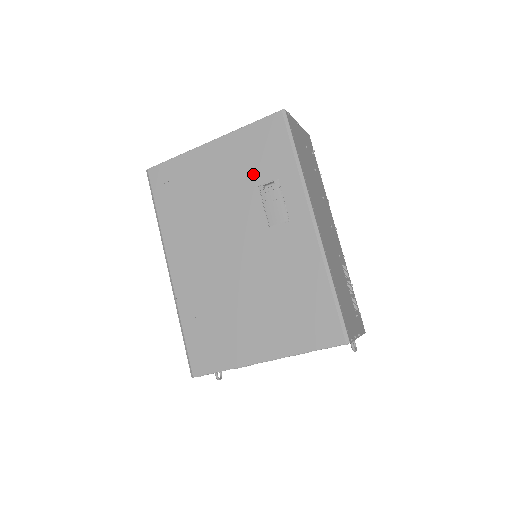
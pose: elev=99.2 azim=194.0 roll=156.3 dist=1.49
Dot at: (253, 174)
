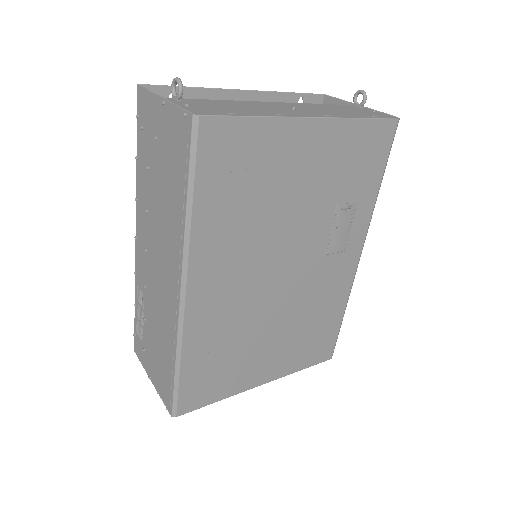
Dot at: (339, 188)
